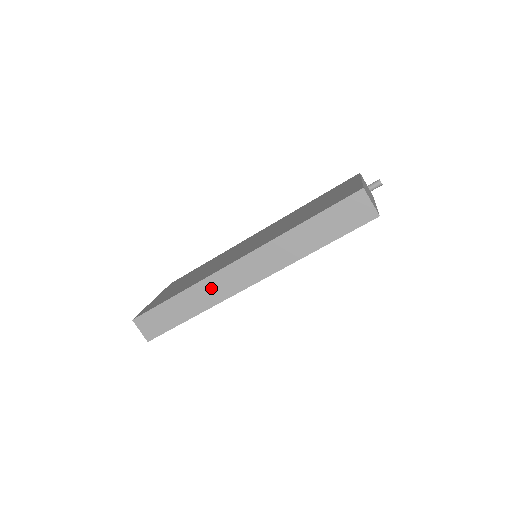
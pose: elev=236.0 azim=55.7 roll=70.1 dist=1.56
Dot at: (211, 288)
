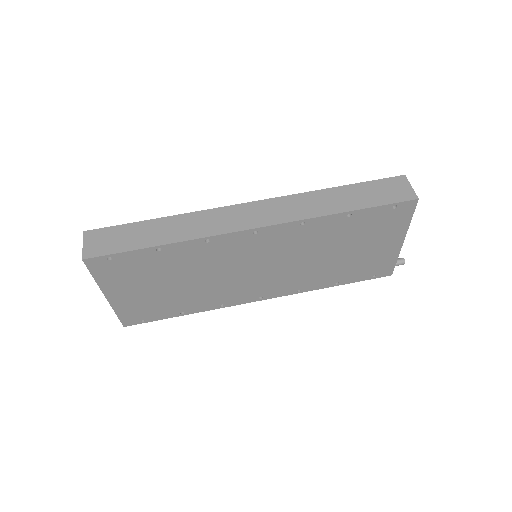
Dot at: (204, 220)
